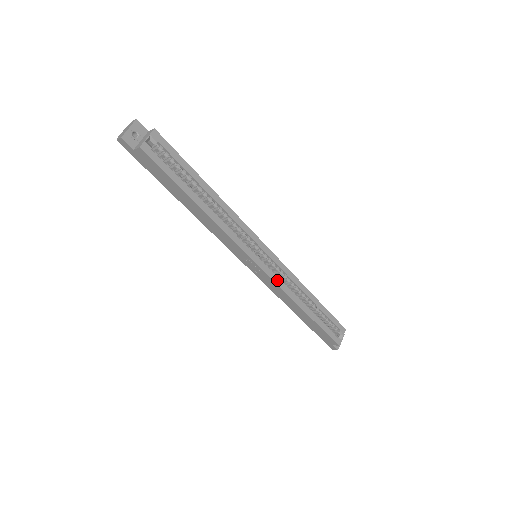
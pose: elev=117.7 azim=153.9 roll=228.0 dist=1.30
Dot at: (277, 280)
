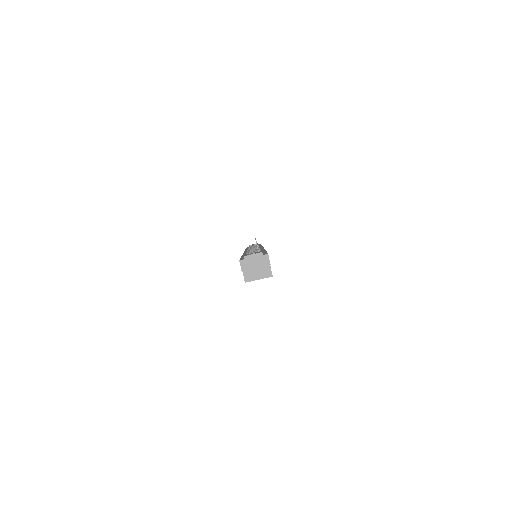
Dot at: occluded
